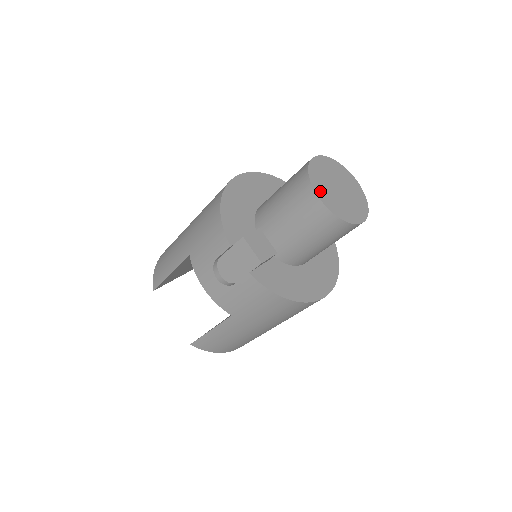
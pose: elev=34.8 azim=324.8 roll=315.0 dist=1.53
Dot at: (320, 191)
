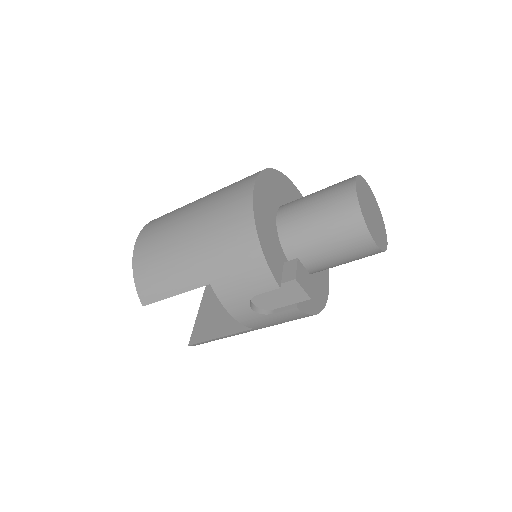
Dot at: (371, 229)
